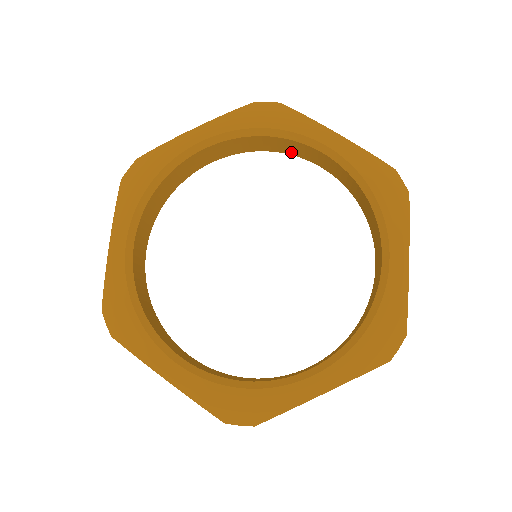
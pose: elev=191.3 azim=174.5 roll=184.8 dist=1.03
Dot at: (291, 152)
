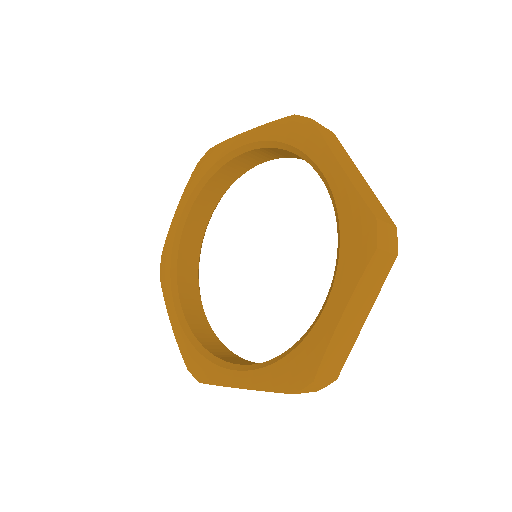
Dot at: occluded
